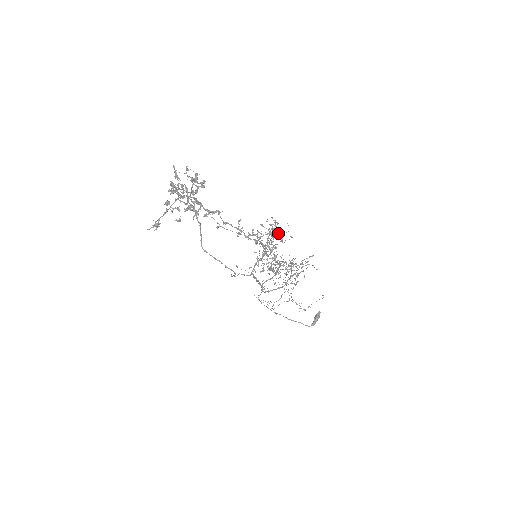
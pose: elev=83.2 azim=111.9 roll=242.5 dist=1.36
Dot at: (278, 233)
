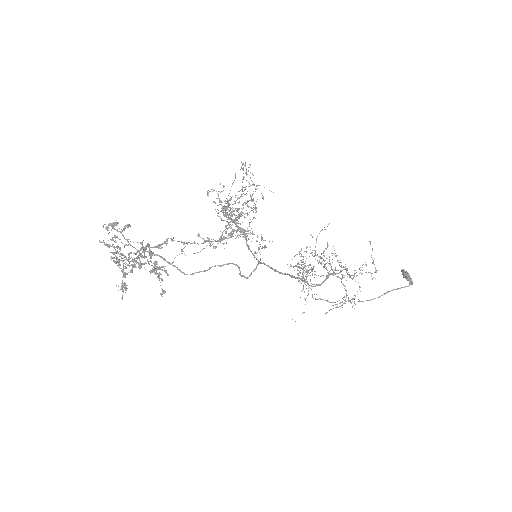
Dot at: (240, 215)
